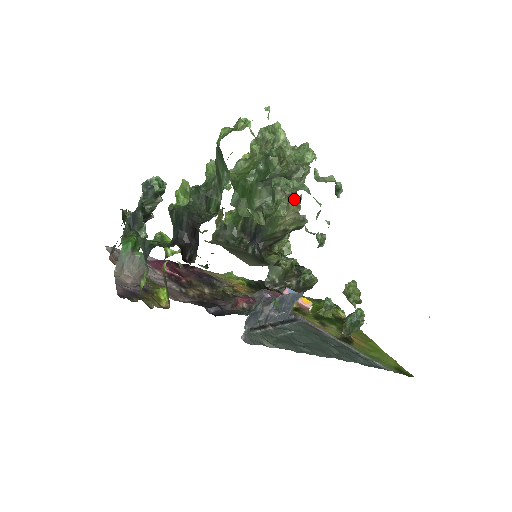
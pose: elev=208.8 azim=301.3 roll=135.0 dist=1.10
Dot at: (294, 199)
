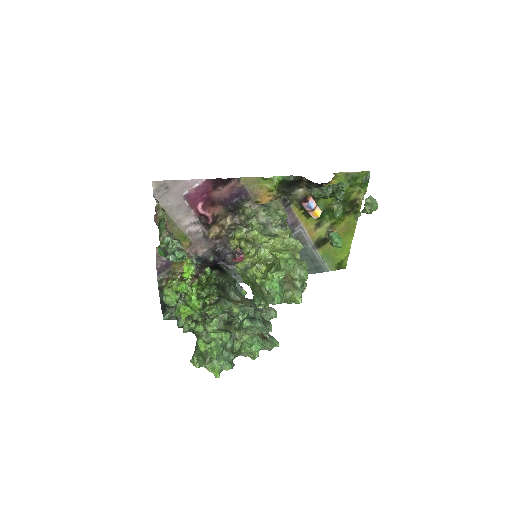
Dot at: occluded
